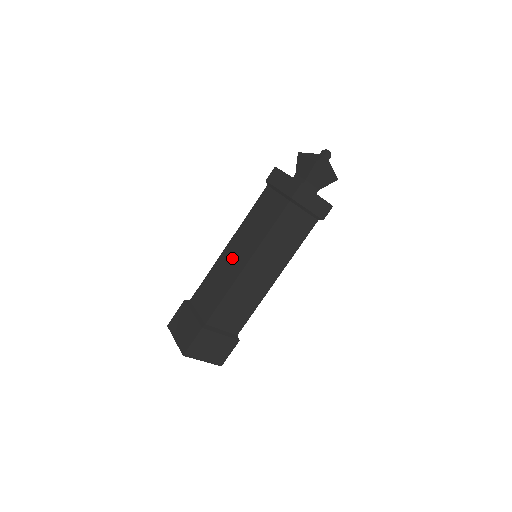
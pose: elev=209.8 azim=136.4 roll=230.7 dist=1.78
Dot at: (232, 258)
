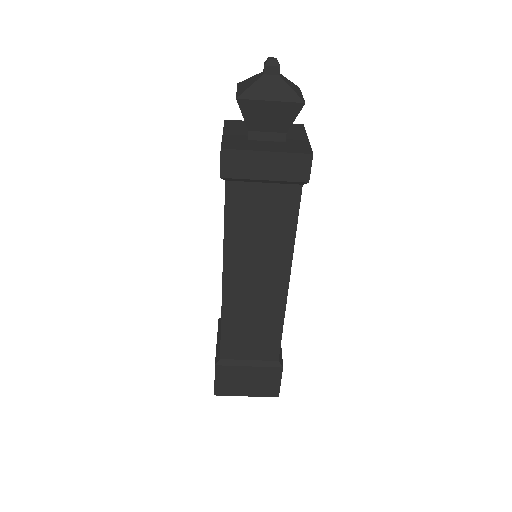
Dot at: occluded
